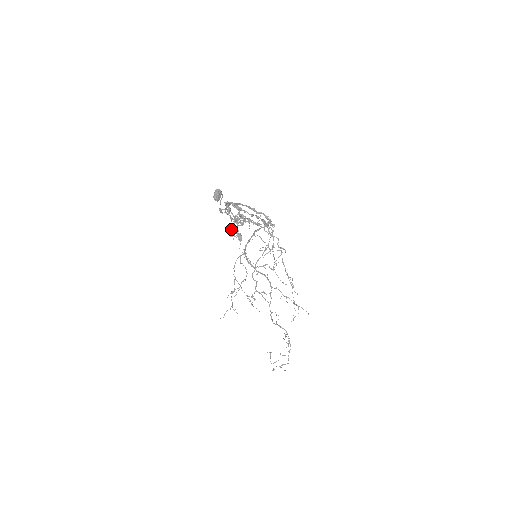
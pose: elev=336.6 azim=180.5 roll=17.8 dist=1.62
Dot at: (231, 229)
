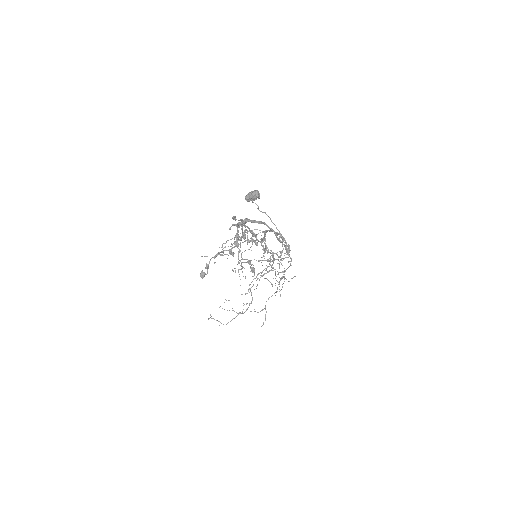
Dot at: occluded
